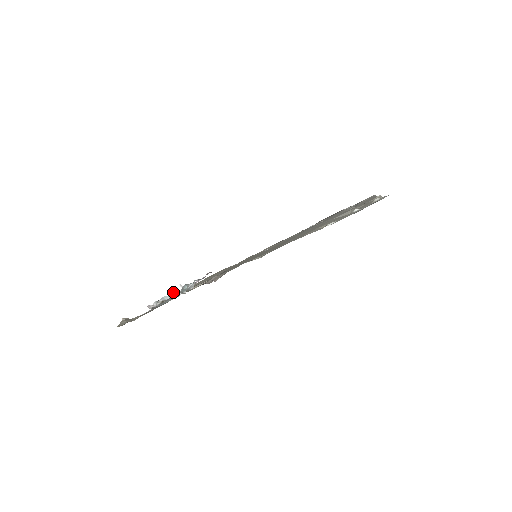
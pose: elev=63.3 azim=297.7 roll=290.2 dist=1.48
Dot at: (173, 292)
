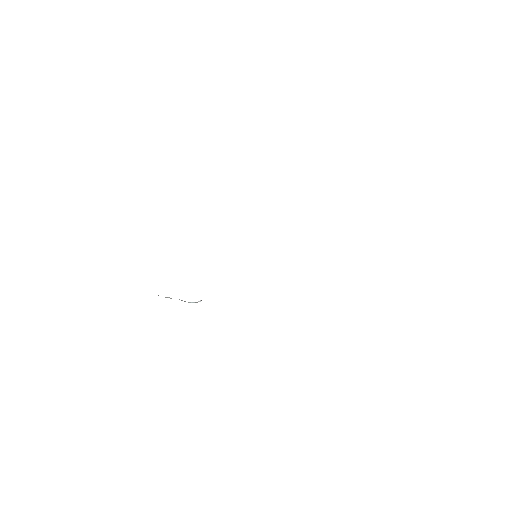
Dot at: (193, 302)
